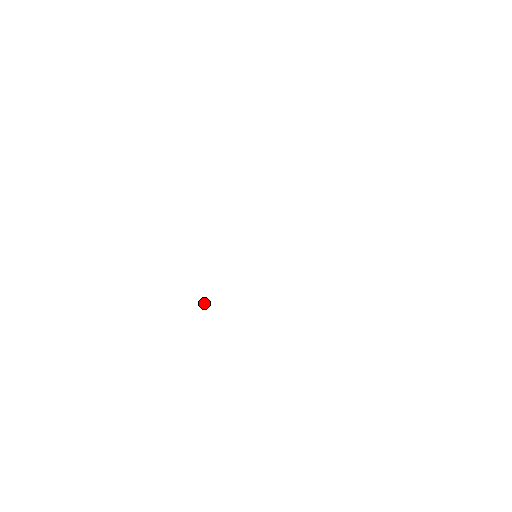
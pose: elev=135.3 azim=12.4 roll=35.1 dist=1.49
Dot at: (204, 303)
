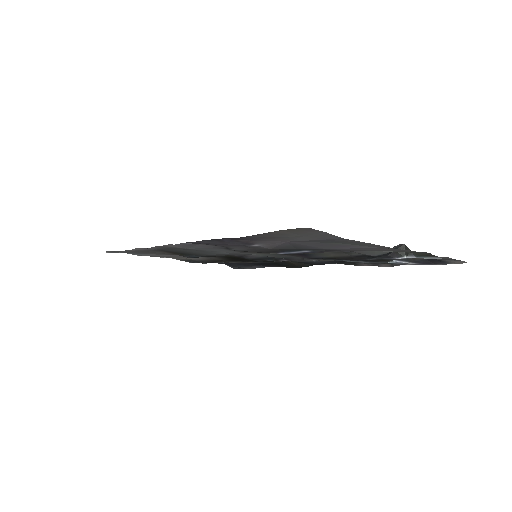
Dot at: occluded
